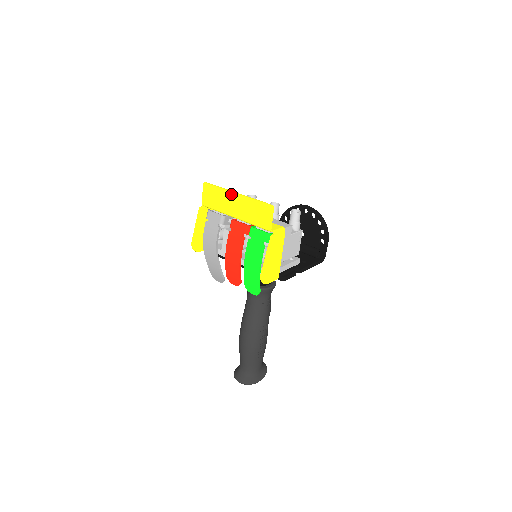
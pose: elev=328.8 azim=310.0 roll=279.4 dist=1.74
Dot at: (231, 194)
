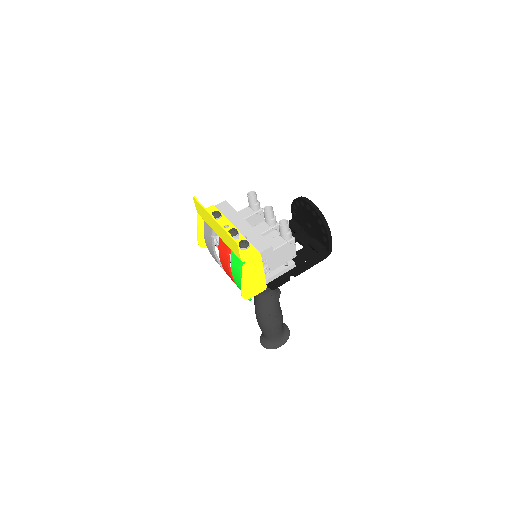
Dot at: (211, 217)
